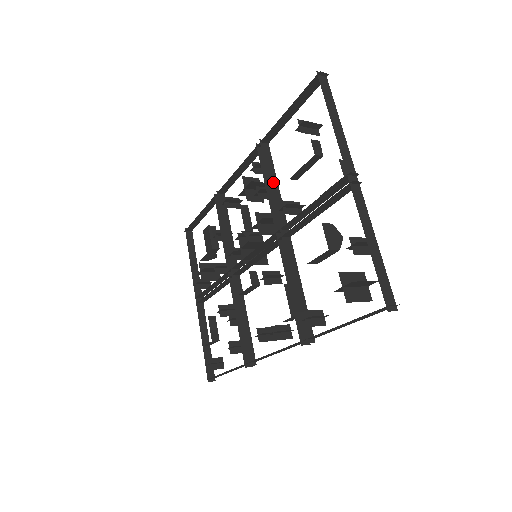
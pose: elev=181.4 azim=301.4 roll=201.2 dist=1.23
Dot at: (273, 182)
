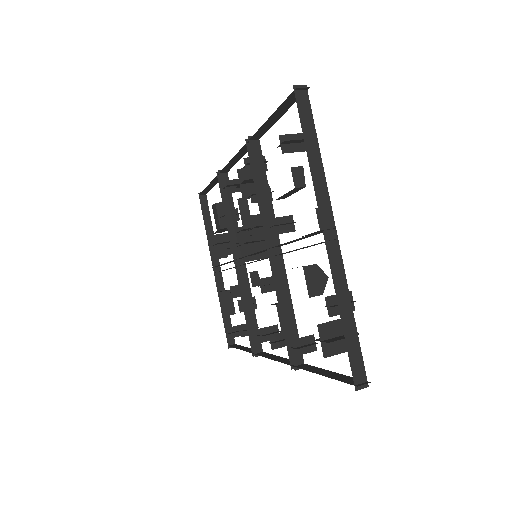
Dot at: (264, 190)
